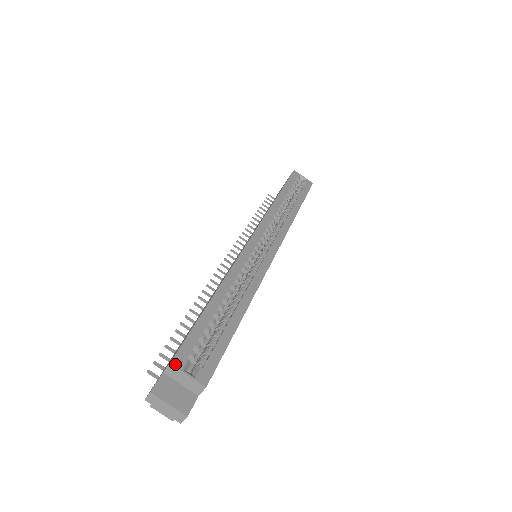
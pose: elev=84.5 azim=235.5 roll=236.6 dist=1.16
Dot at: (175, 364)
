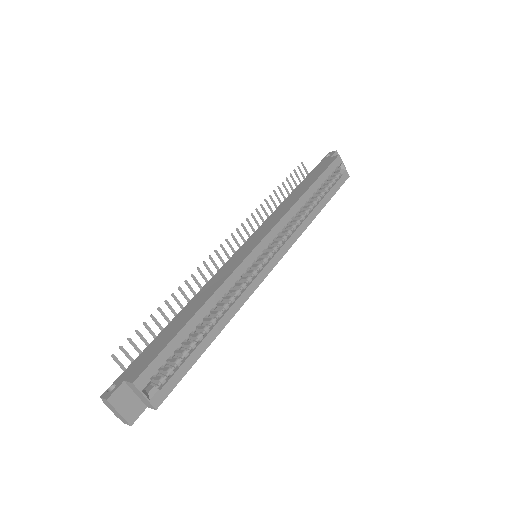
Dot at: (137, 384)
